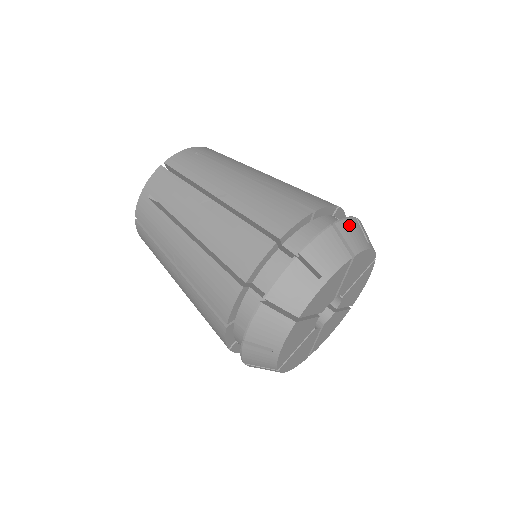
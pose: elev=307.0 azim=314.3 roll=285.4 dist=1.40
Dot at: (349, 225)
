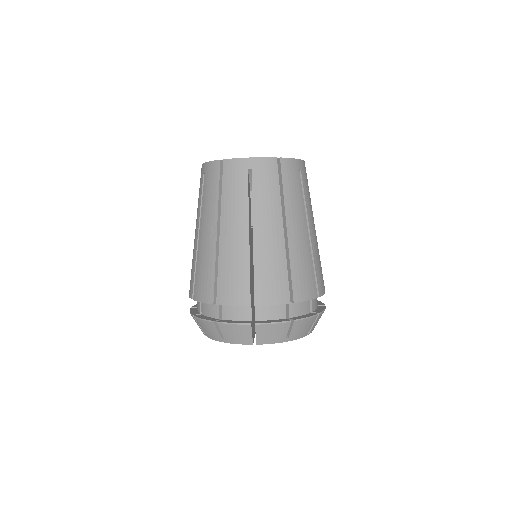
Dot at: (271, 328)
